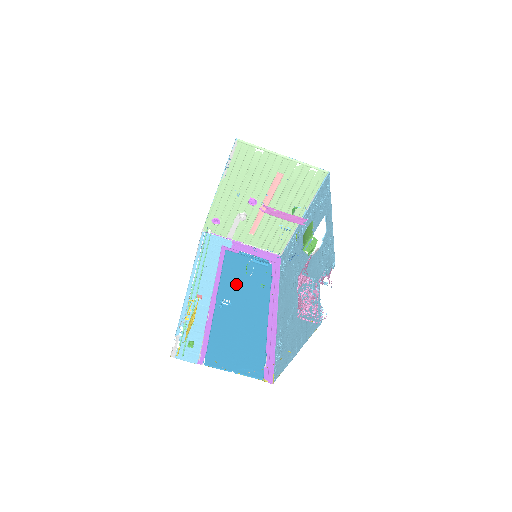
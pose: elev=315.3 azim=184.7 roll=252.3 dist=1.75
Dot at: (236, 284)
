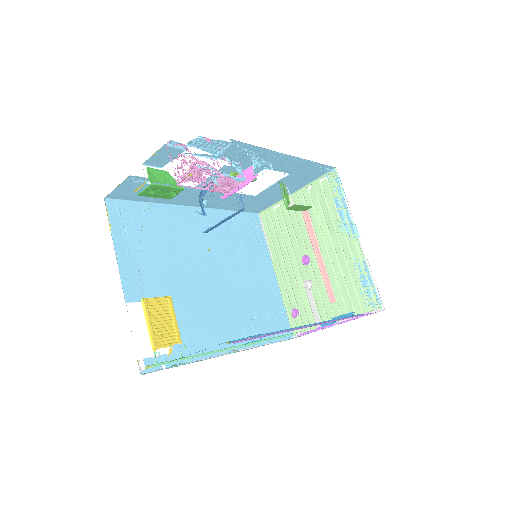
Dot at: occluded
